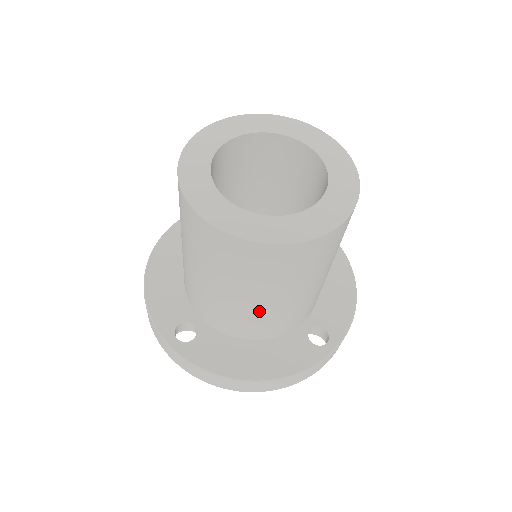
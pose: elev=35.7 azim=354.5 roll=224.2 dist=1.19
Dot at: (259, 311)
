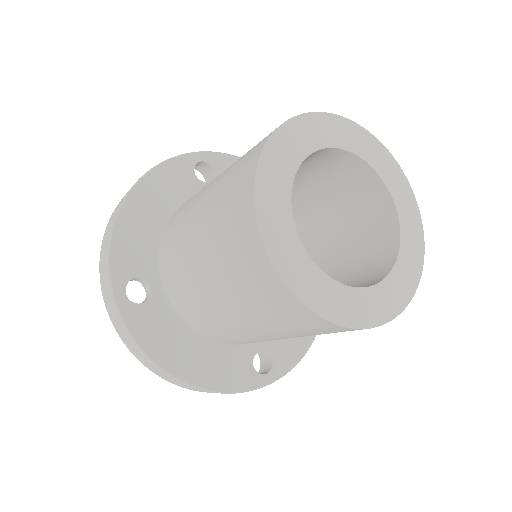
Dot at: (234, 329)
